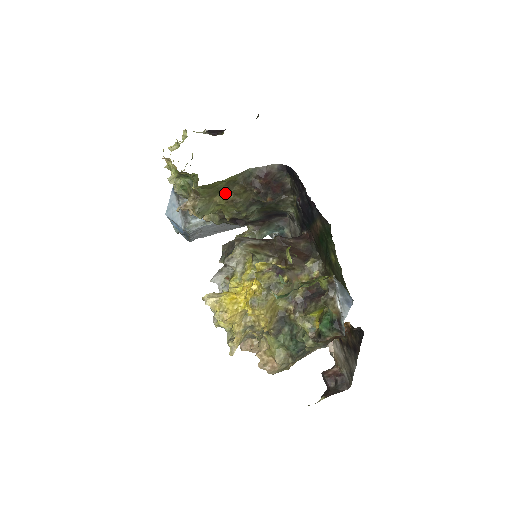
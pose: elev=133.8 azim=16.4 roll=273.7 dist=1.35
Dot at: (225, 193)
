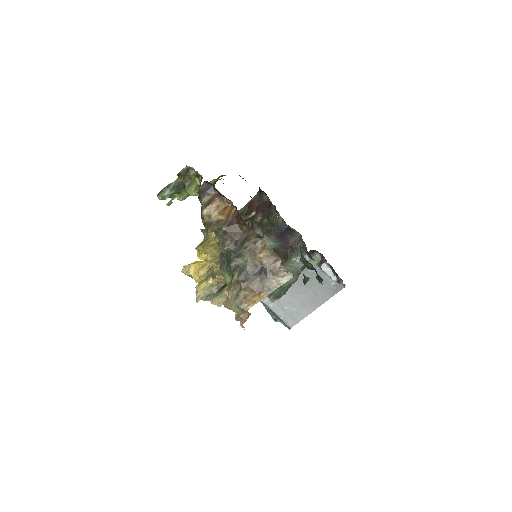
Dot at: occluded
